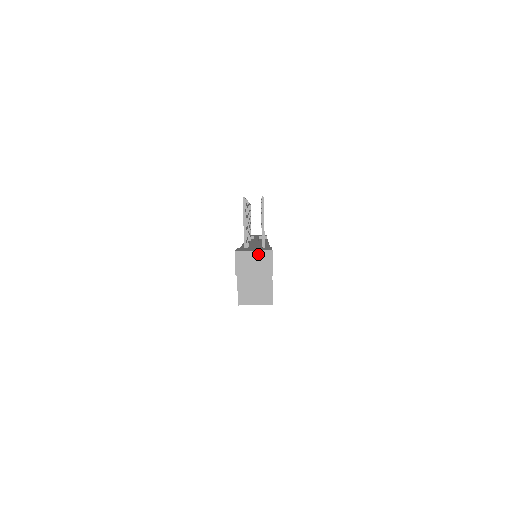
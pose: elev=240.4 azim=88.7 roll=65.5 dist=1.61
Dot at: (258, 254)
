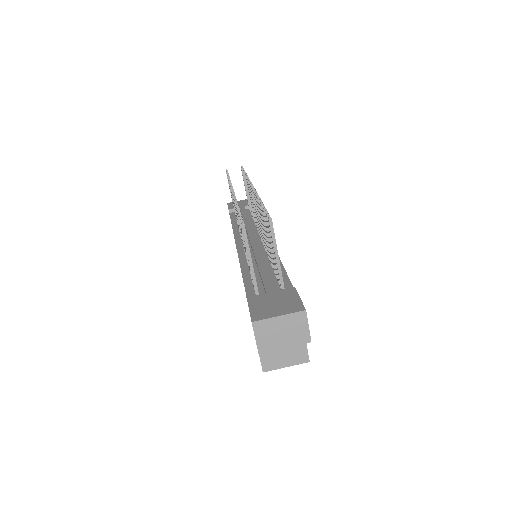
Dot at: (286, 319)
